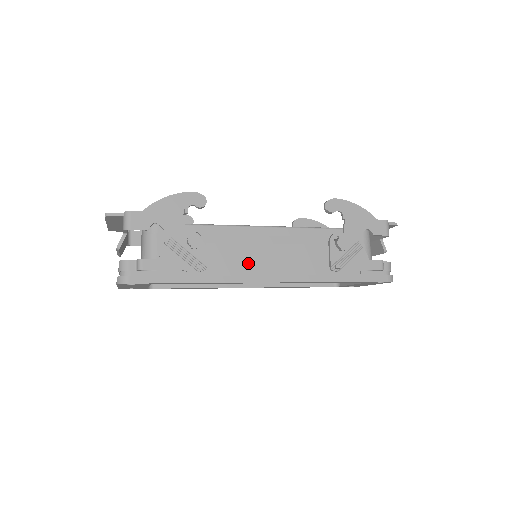
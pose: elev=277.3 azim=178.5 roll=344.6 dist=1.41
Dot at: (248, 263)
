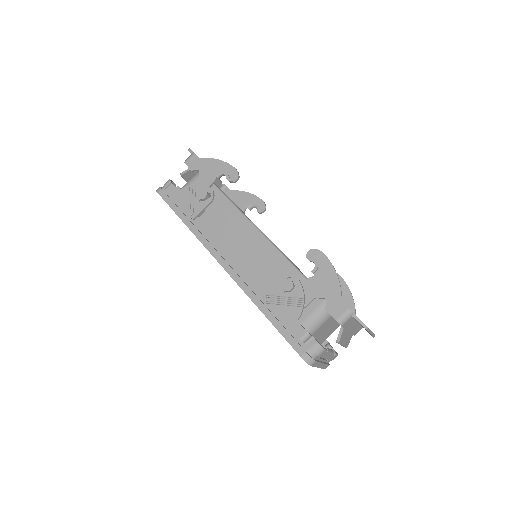
Dot at: (223, 241)
